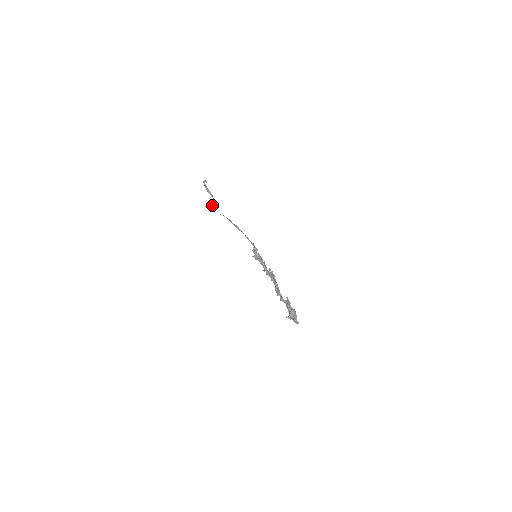
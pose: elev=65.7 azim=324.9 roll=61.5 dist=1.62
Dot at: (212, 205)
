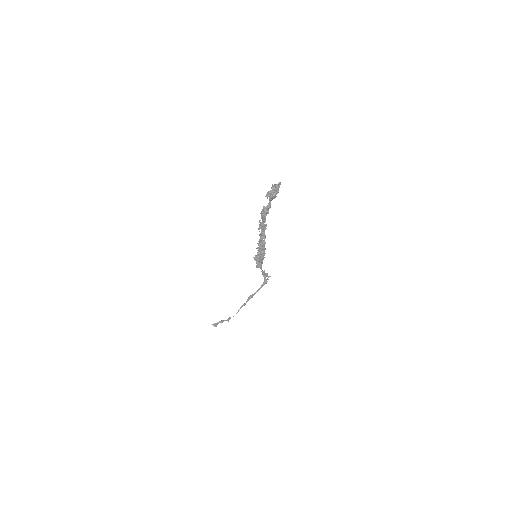
Dot at: (228, 319)
